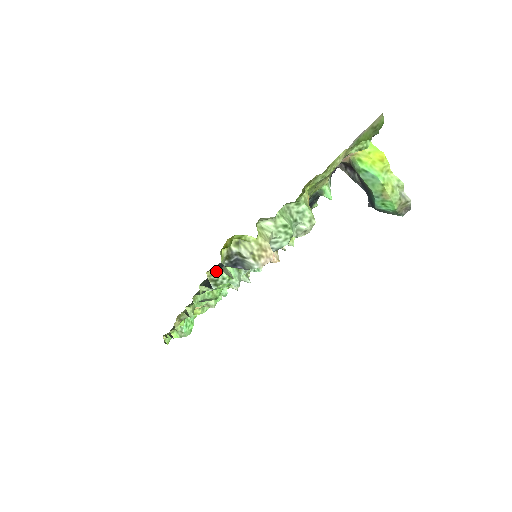
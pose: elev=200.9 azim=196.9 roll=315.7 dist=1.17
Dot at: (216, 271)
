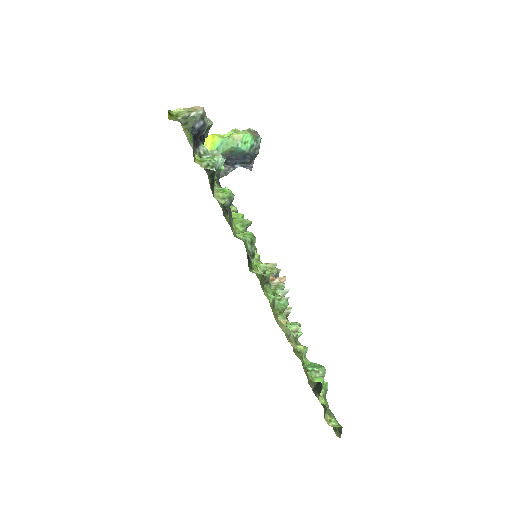
Dot at: occluded
